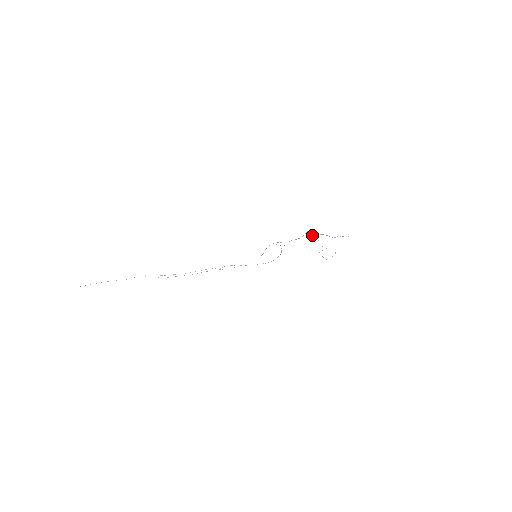
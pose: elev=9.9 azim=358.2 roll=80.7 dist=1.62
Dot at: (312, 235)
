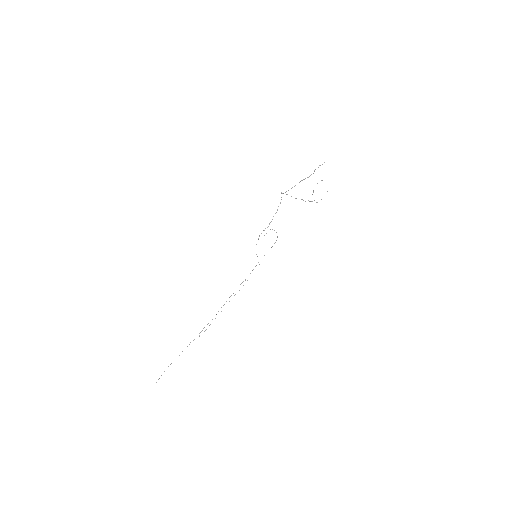
Dot at: occluded
